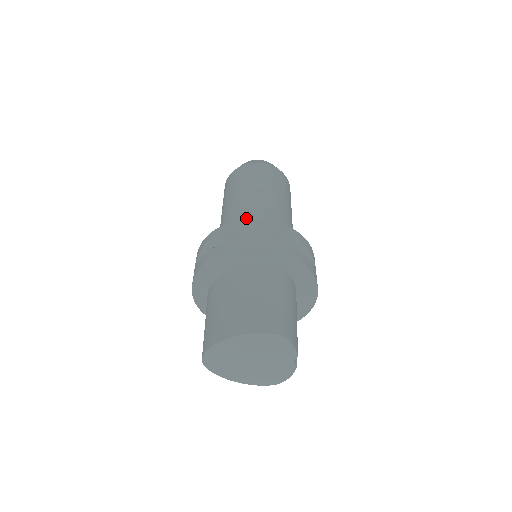
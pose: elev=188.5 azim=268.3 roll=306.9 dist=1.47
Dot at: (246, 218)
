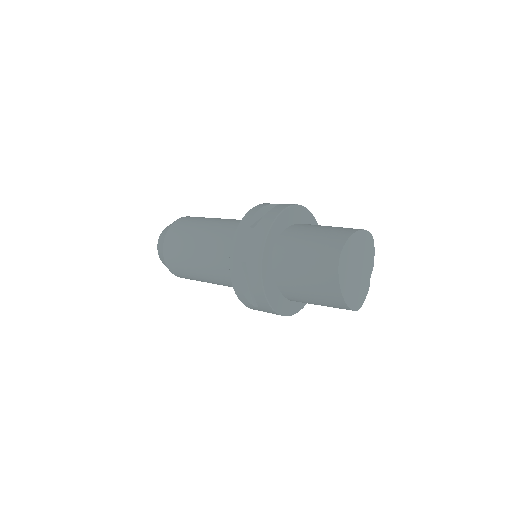
Dot at: occluded
